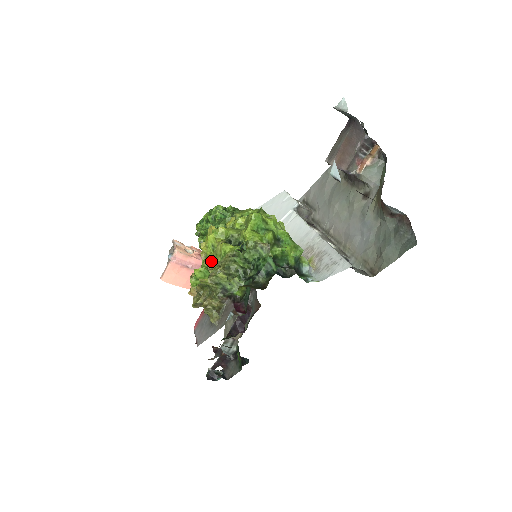
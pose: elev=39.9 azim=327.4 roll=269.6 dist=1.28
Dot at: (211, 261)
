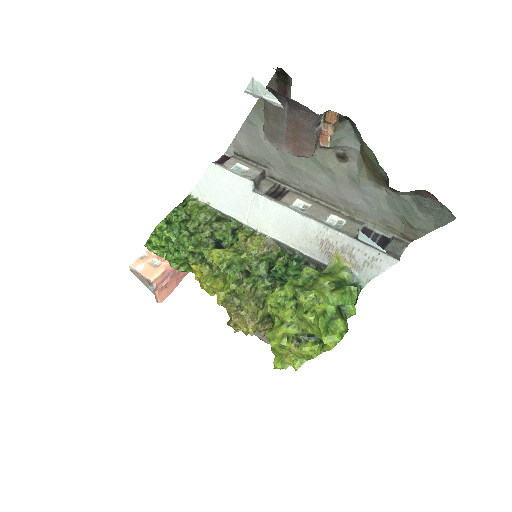
Dot at: (300, 366)
